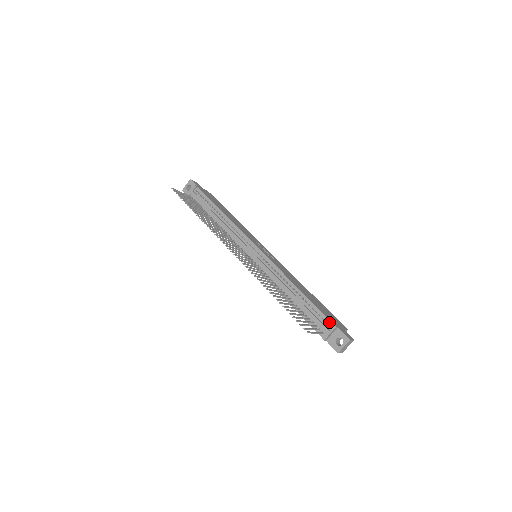
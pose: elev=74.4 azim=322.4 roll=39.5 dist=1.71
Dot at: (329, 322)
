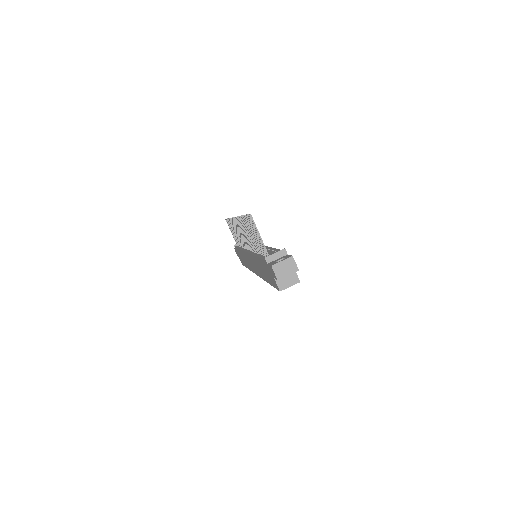
Dot at: occluded
